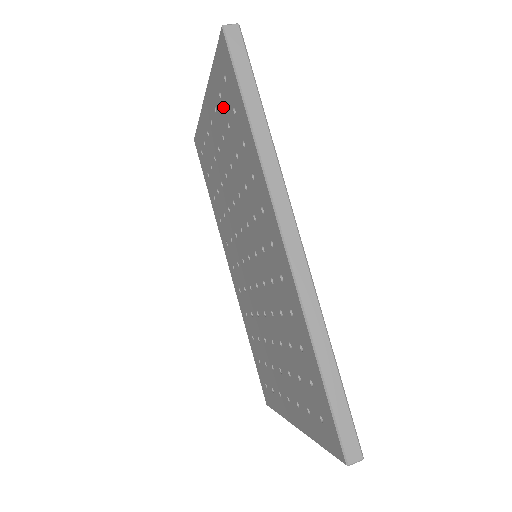
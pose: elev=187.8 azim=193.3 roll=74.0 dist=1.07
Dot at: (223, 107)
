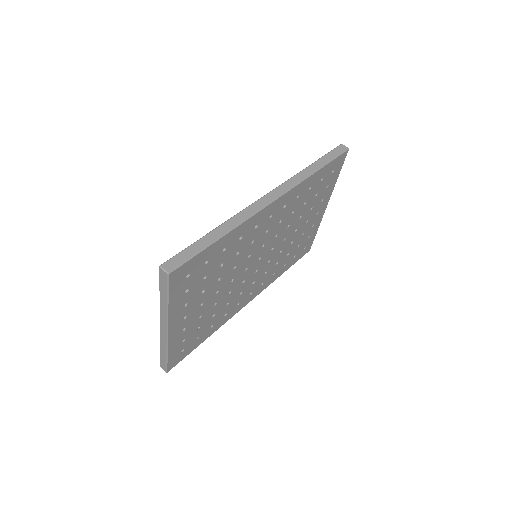
Dot at: occluded
